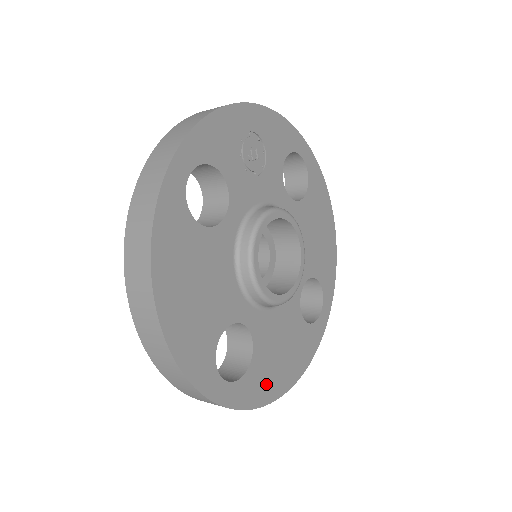
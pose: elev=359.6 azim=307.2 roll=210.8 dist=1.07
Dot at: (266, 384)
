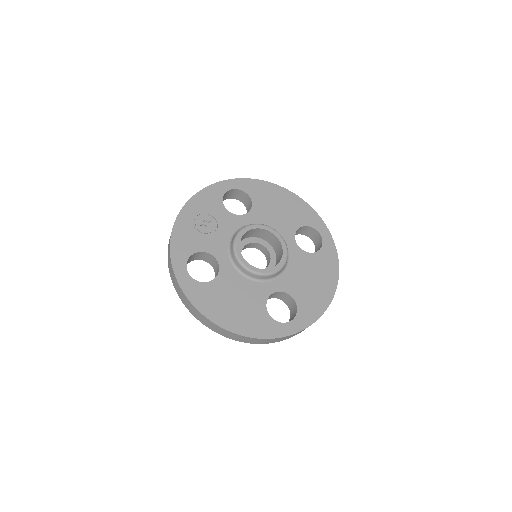
Dot at: (316, 302)
